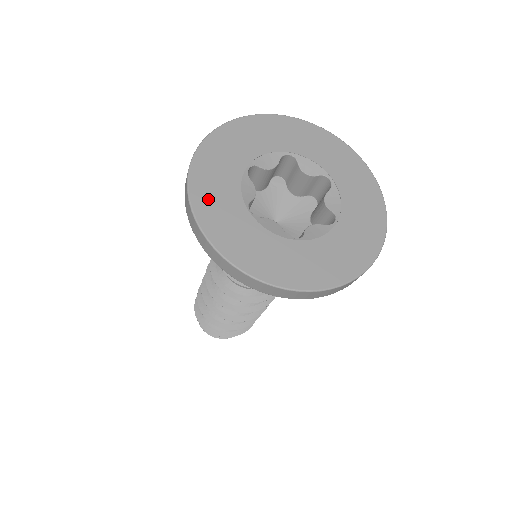
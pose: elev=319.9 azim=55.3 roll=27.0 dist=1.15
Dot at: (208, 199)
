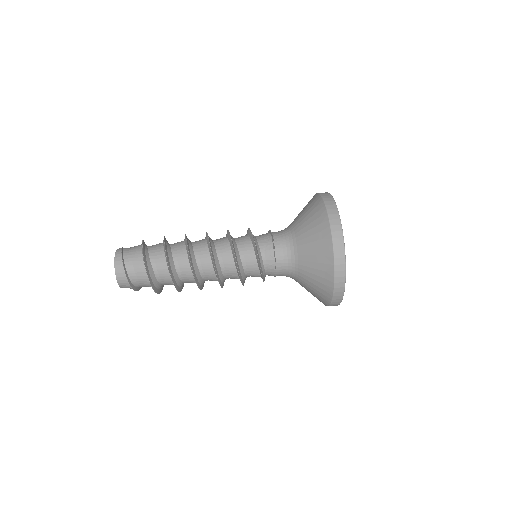
Dot at: occluded
